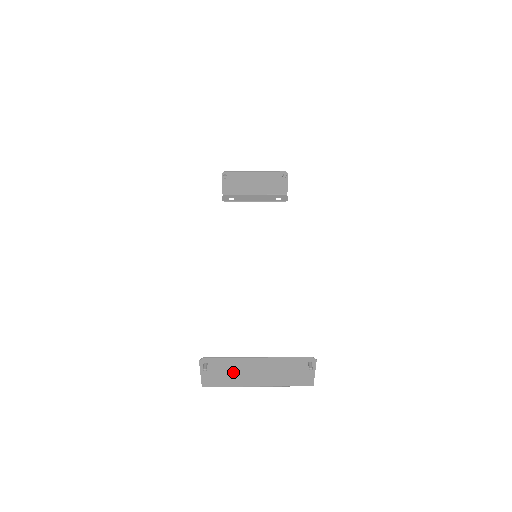
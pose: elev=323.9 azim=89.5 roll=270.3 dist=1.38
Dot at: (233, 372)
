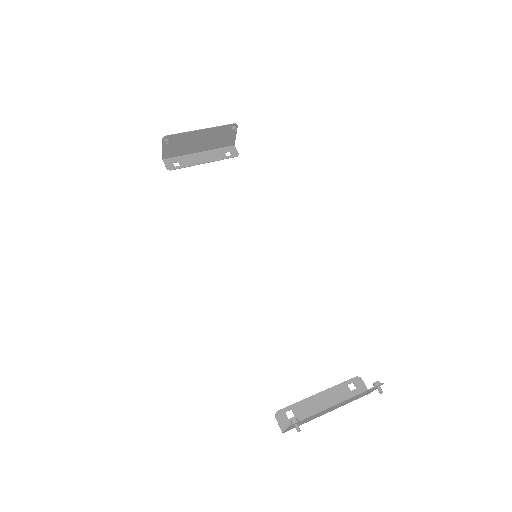
Dot at: (315, 416)
